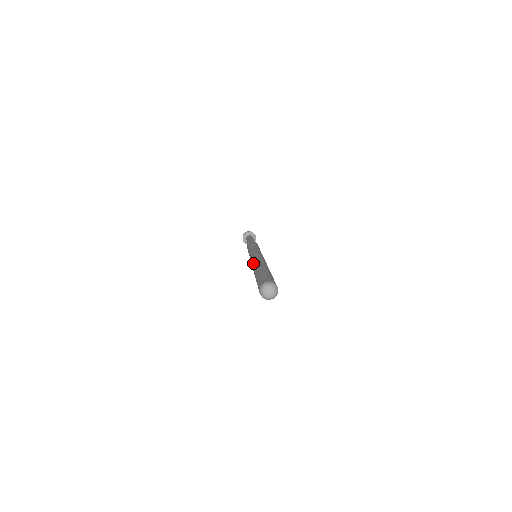
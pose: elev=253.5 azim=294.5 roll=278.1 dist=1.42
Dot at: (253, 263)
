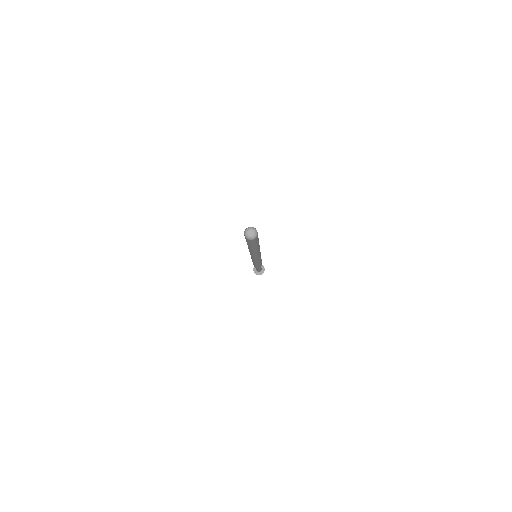
Dot at: occluded
